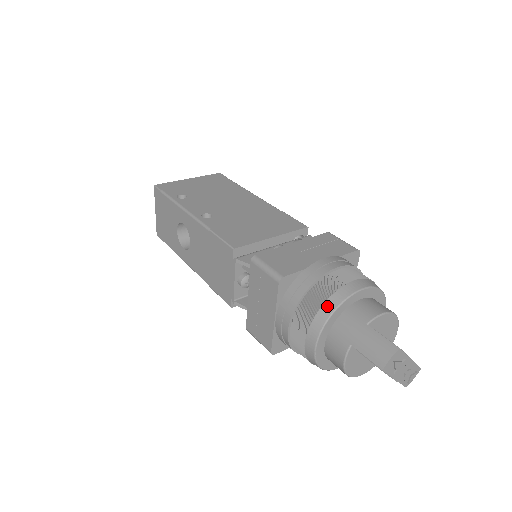
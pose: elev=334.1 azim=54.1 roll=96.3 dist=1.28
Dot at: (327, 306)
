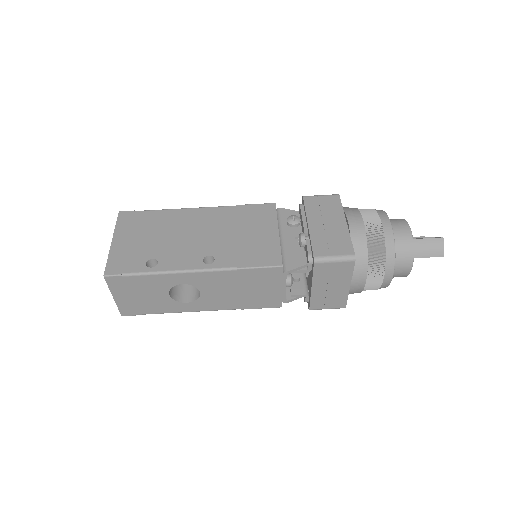
Dot at: (389, 249)
